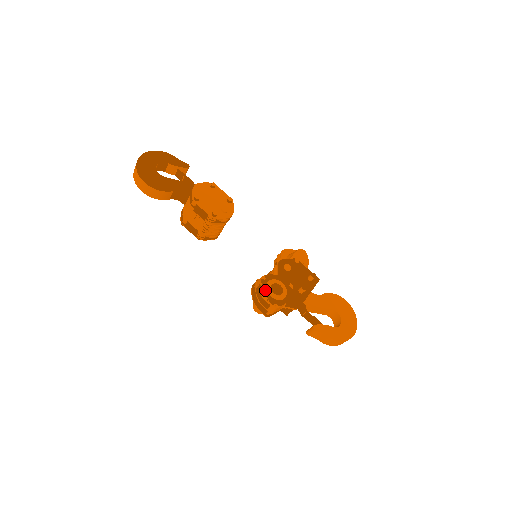
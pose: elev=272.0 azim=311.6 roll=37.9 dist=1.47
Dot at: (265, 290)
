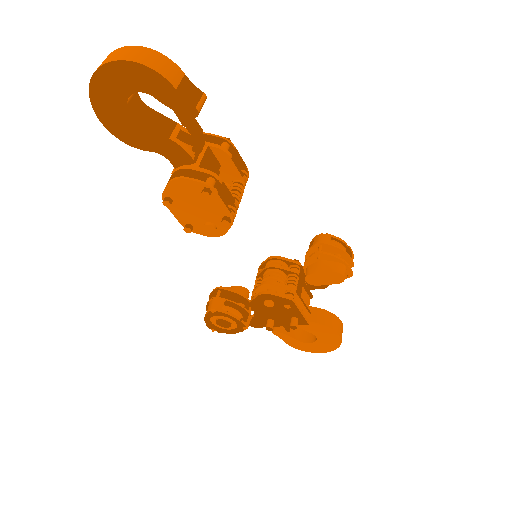
Dot at: (207, 319)
